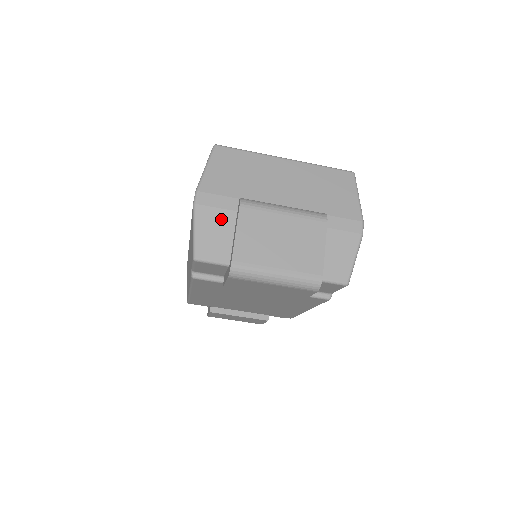
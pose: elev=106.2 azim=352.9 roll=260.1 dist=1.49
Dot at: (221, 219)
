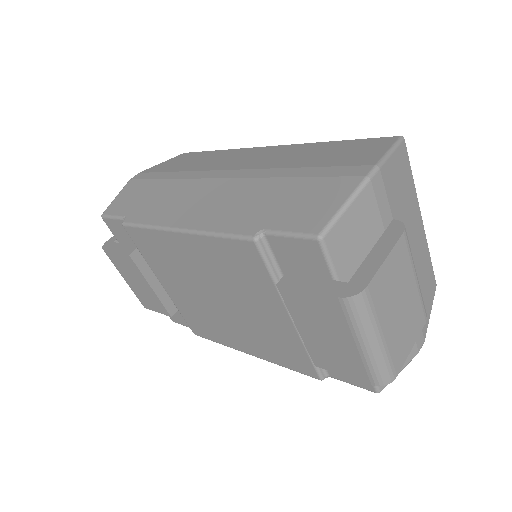
Dot at: (371, 222)
